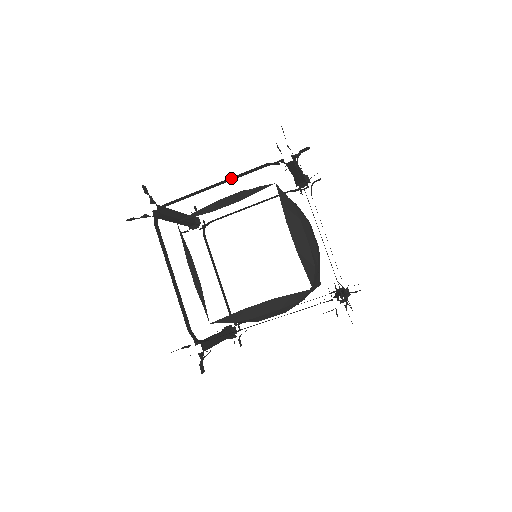
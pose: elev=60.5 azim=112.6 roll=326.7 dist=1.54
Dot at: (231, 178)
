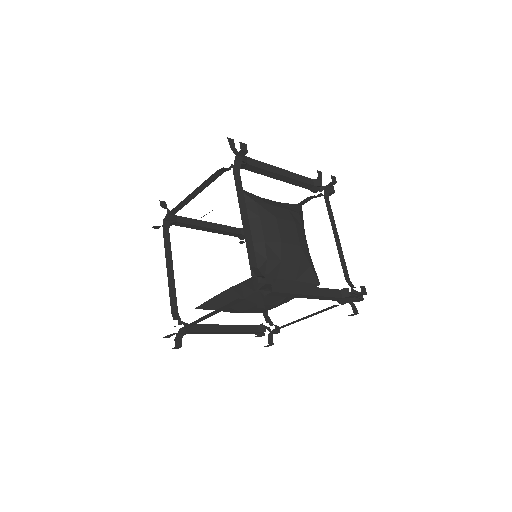
Dot at: (201, 187)
